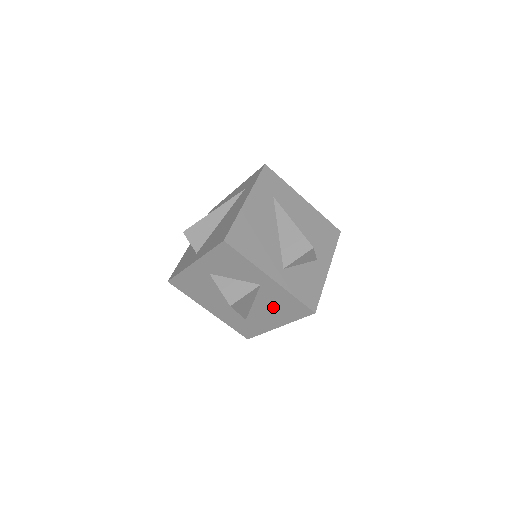
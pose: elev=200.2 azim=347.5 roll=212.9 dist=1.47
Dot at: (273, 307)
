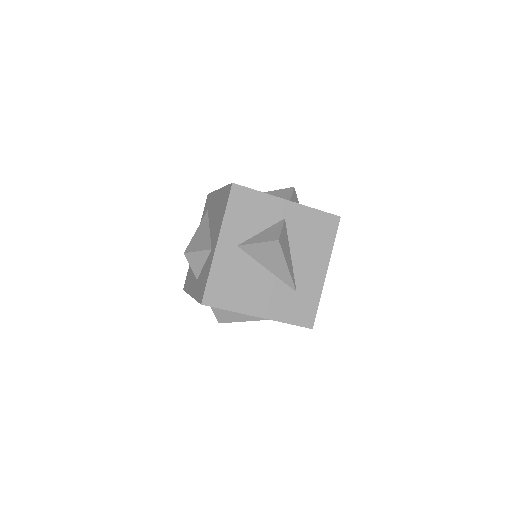
Dot at: (308, 243)
